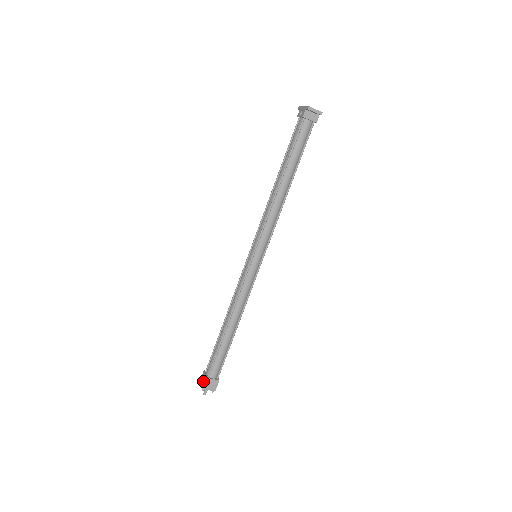
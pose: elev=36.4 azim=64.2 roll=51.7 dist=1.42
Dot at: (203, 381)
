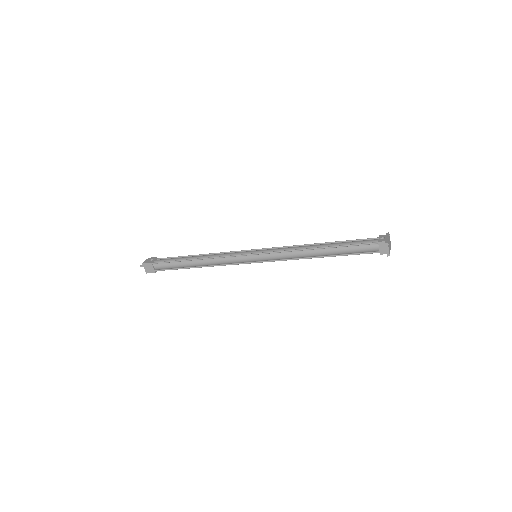
Dot at: (149, 261)
